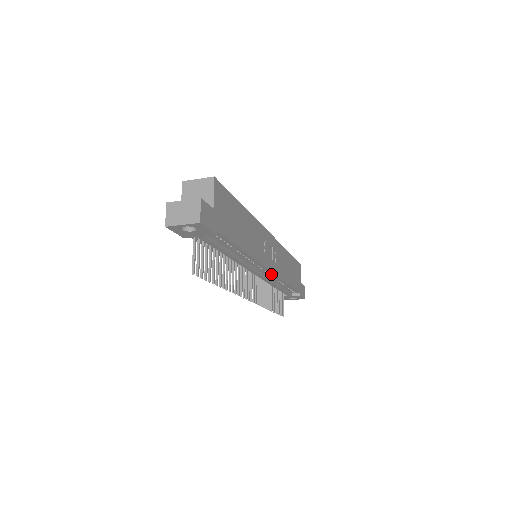
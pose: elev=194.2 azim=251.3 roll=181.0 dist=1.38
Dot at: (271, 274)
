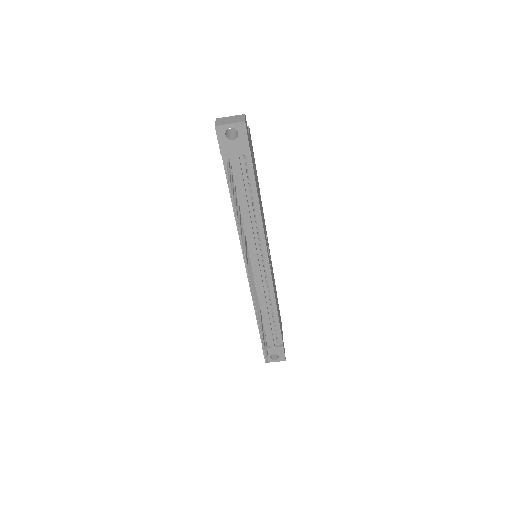
Dot at: (268, 277)
